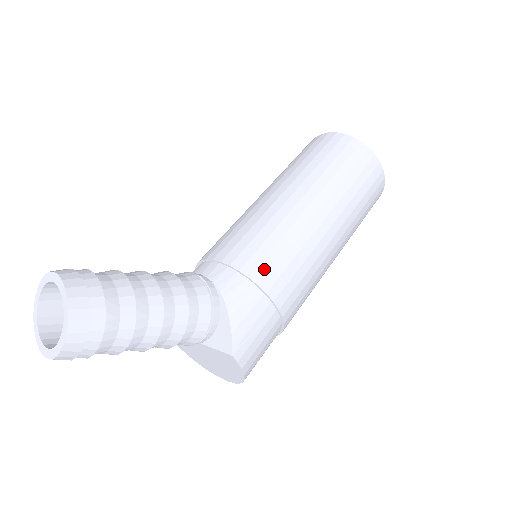
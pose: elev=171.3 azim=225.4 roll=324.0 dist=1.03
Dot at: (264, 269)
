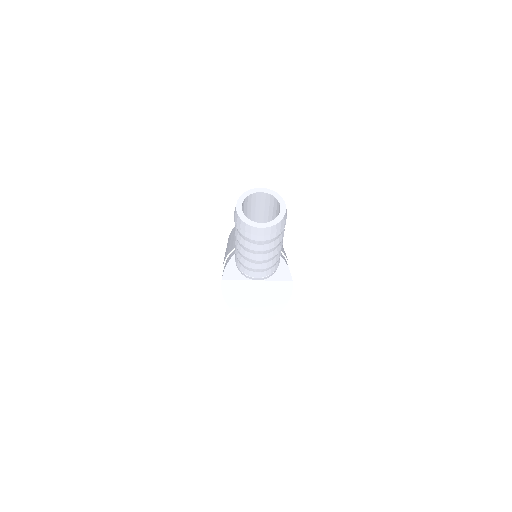
Dot at: (283, 251)
